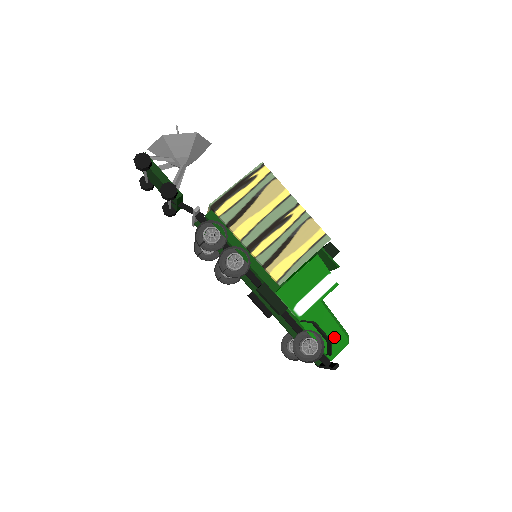
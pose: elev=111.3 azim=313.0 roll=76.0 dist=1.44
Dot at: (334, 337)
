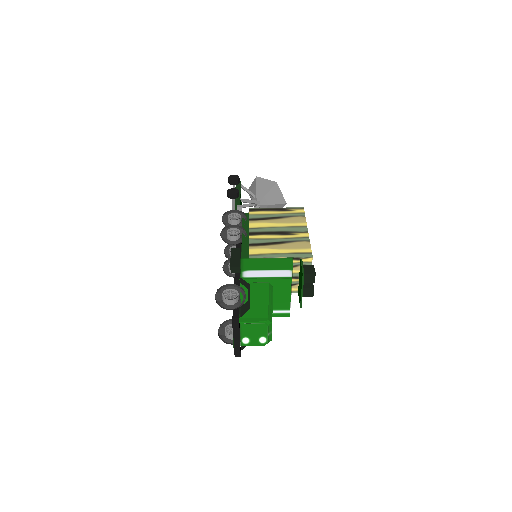
Dot at: (257, 311)
